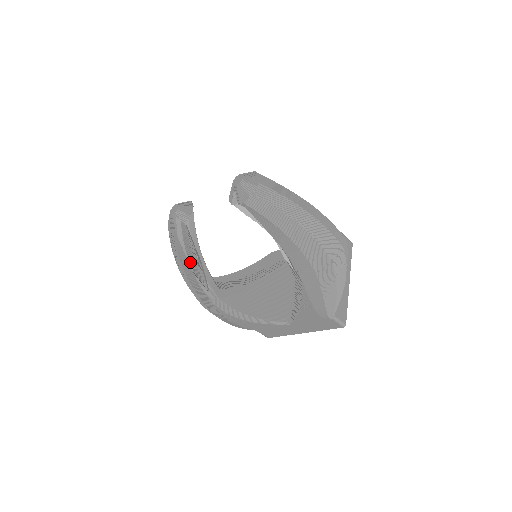
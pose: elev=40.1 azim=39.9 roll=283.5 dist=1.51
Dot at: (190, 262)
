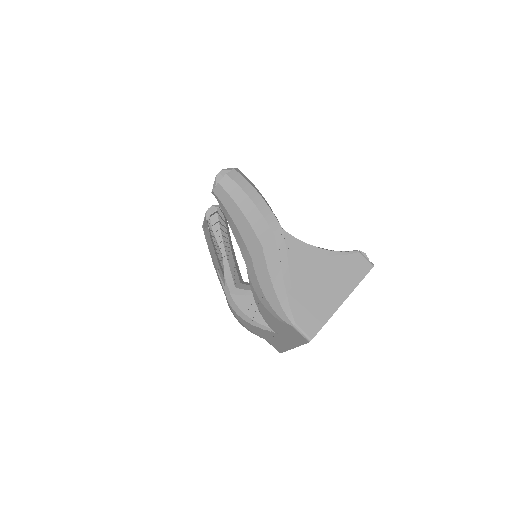
Dot at: occluded
